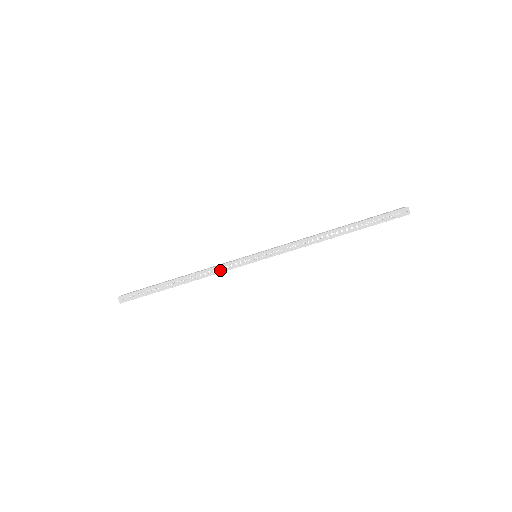
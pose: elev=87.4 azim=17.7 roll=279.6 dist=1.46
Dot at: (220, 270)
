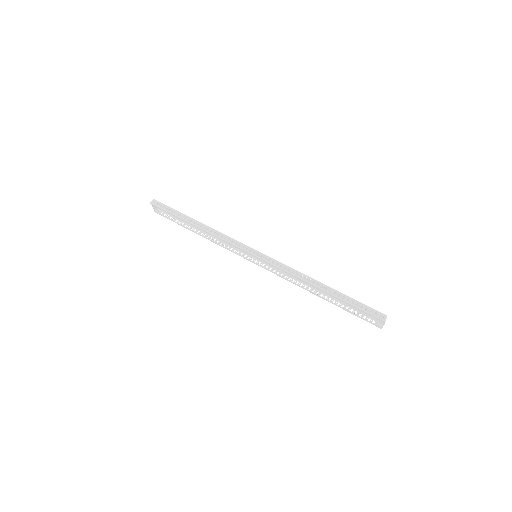
Dot at: (226, 239)
